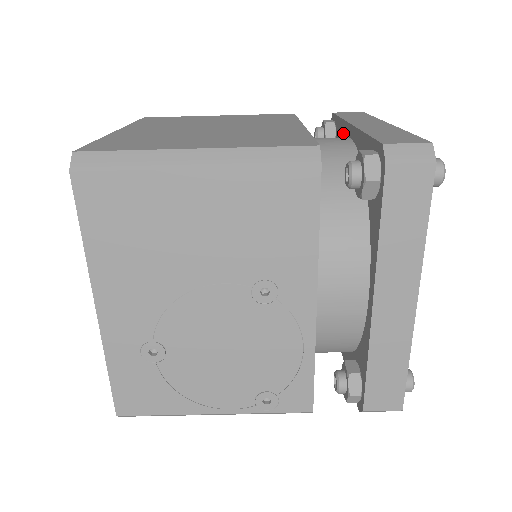
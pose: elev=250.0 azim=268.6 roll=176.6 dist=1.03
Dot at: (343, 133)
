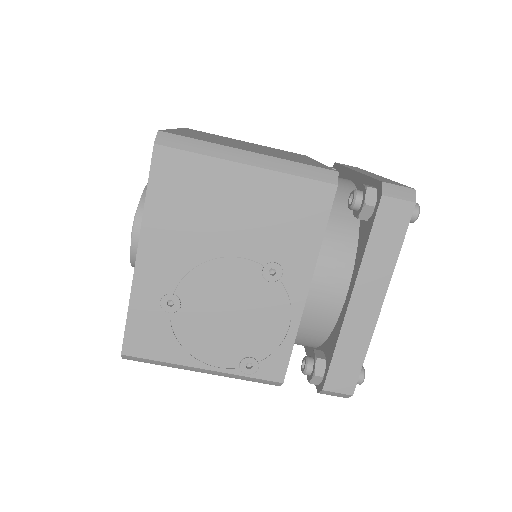
Dot at: (343, 177)
